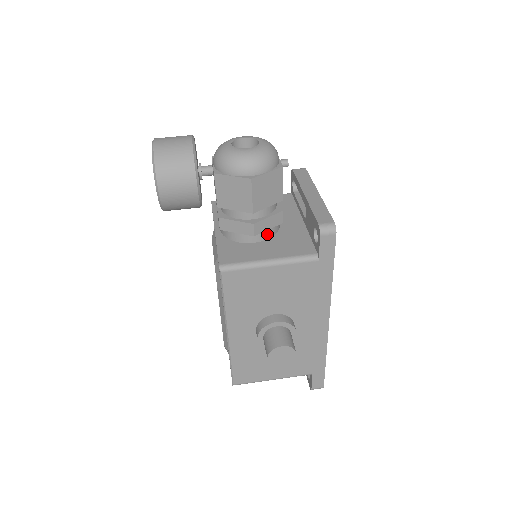
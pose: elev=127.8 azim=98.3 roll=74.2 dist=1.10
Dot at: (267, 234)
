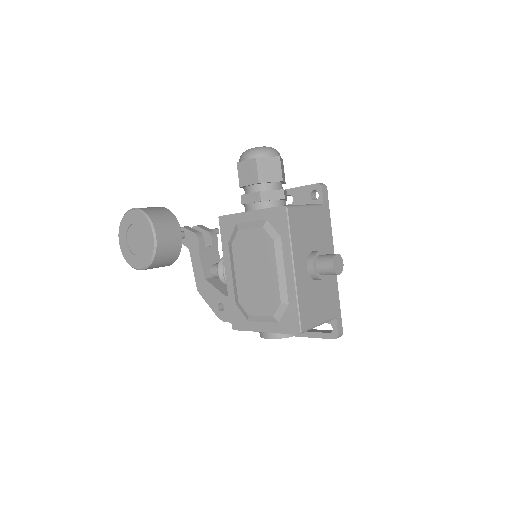
Dot at: occluded
